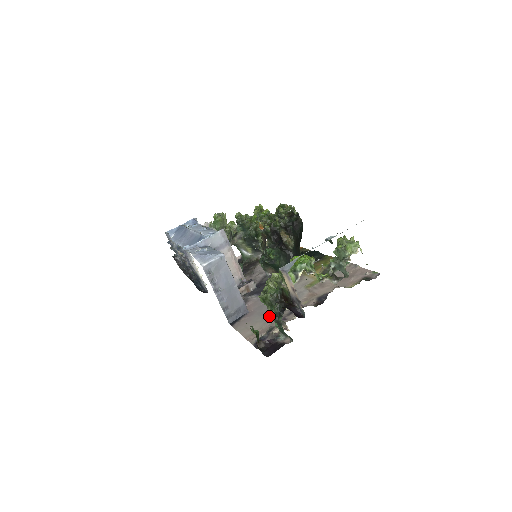
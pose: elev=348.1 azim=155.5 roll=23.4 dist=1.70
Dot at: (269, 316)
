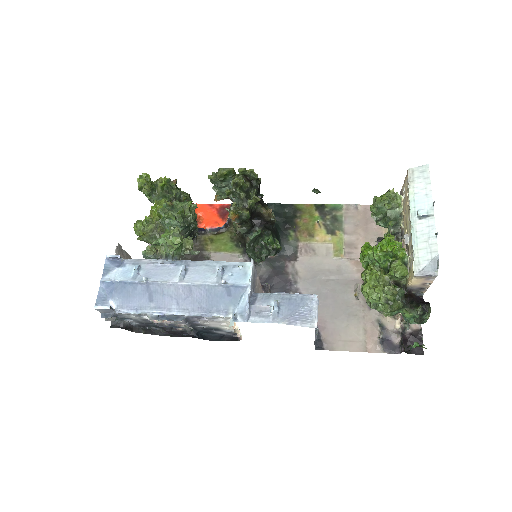
Dot at: (351, 313)
